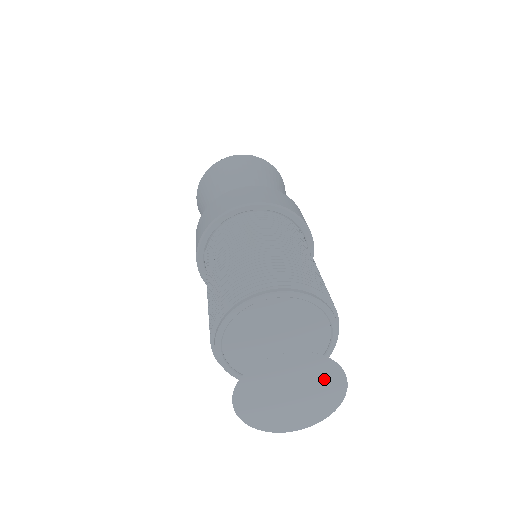
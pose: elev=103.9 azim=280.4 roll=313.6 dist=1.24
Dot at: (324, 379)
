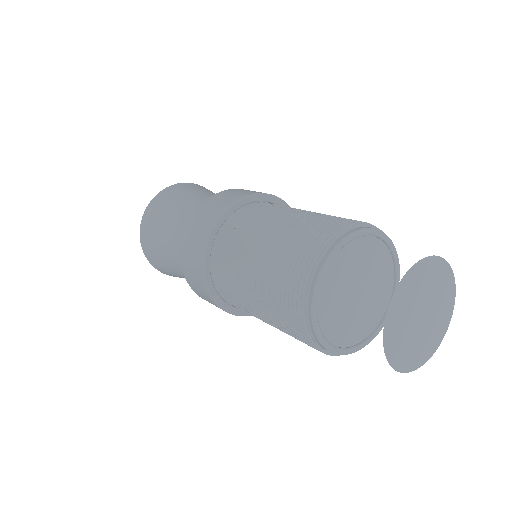
Dot at: (435, 278)
